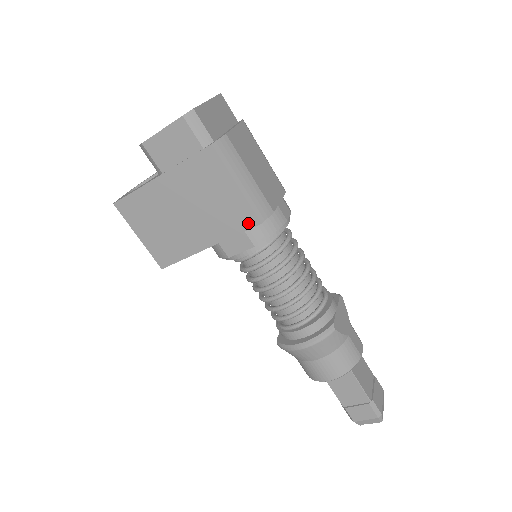
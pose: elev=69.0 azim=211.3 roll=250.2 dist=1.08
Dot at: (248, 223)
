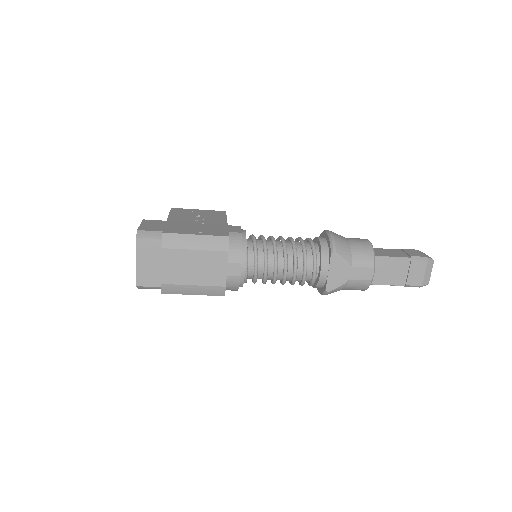
Dot at: occluded
